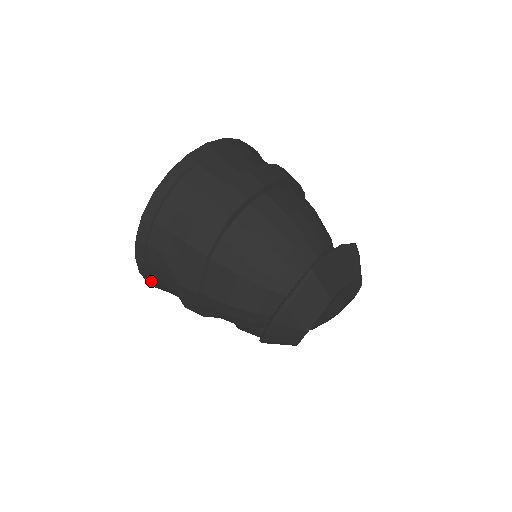
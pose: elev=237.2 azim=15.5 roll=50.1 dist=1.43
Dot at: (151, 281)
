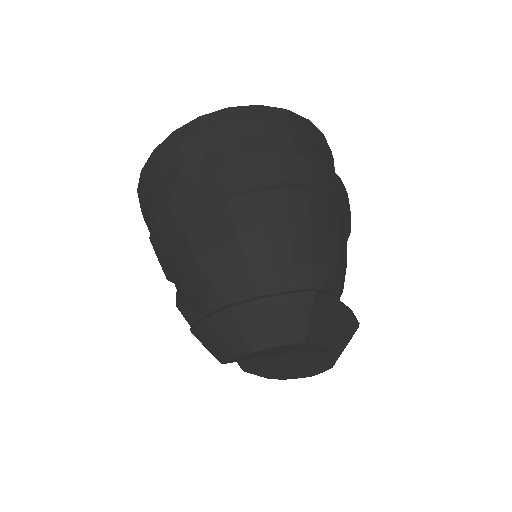
Dot at: (143, 188)
